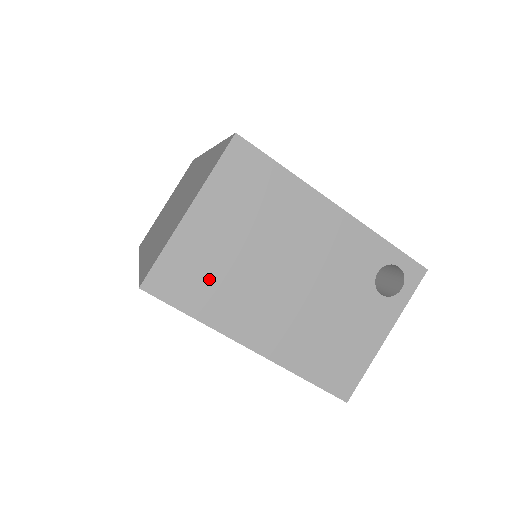
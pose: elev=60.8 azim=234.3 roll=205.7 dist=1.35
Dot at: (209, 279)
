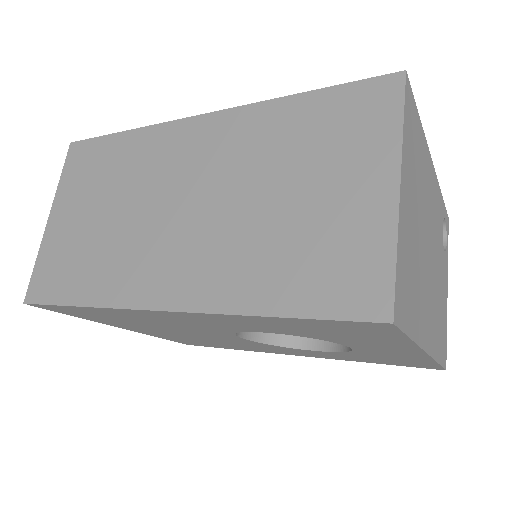
Dot at: (412, 280)
